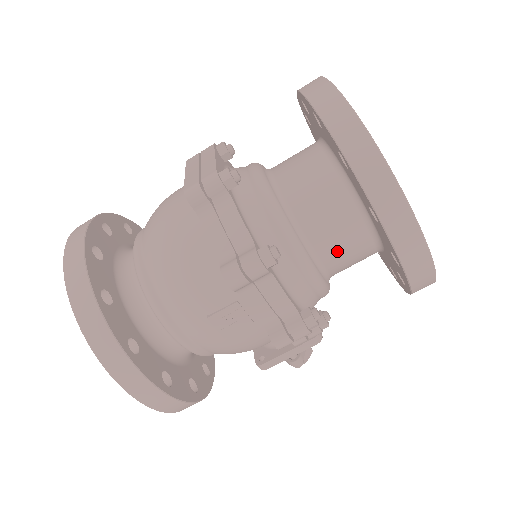
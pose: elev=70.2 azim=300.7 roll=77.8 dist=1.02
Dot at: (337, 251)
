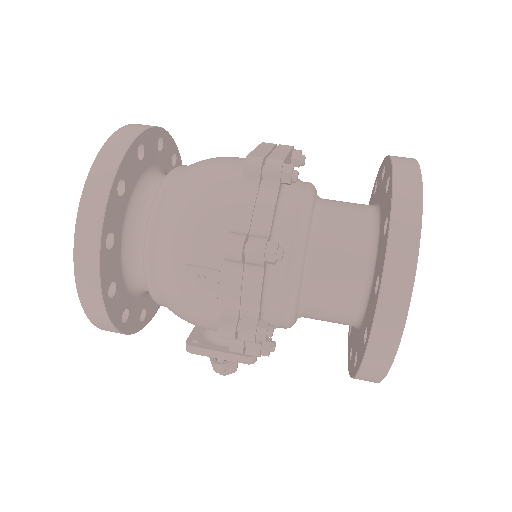
Dot at: (324, 296)
